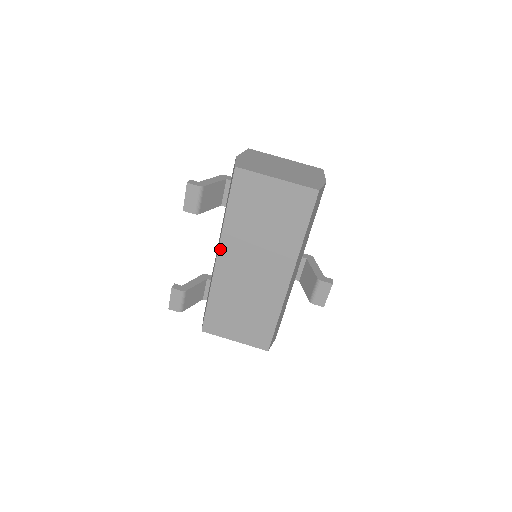
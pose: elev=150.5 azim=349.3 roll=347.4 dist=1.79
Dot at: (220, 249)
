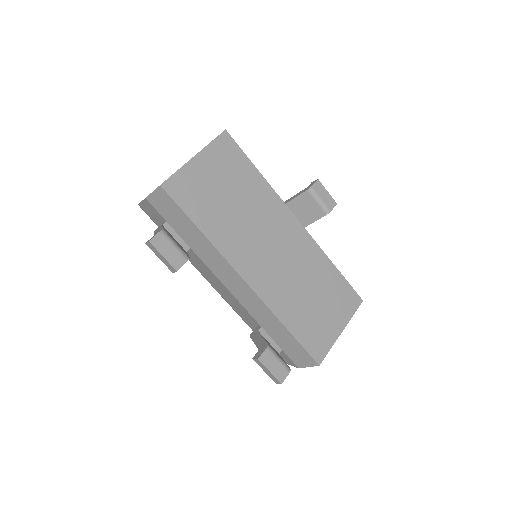
Dot at: (237, 270)
